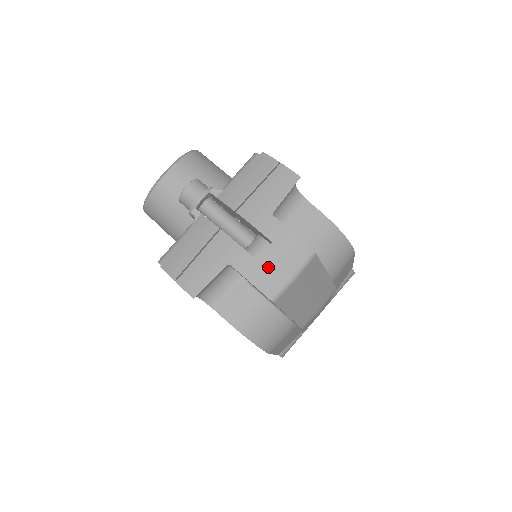
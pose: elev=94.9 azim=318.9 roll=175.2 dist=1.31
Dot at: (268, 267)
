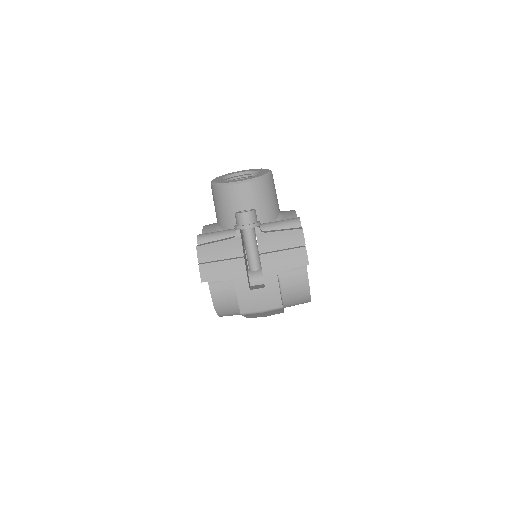
Dot at: (253, 298)
